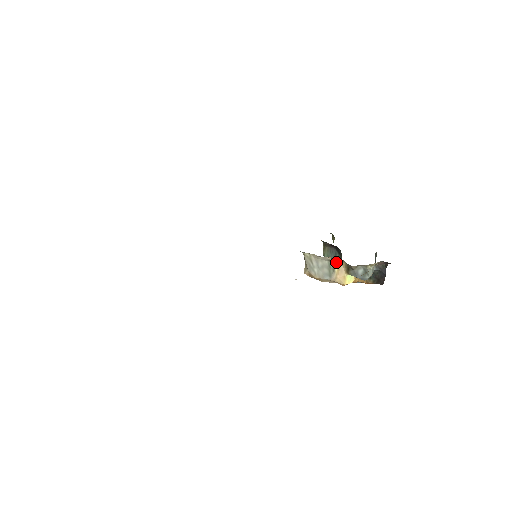
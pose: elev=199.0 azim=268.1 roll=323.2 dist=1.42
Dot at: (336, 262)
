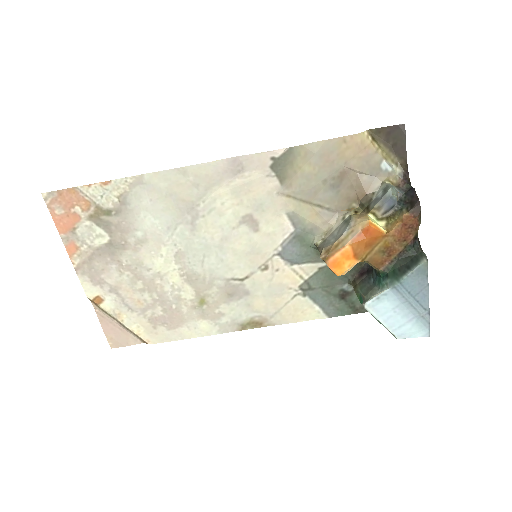
Dot at: (352, 214)
